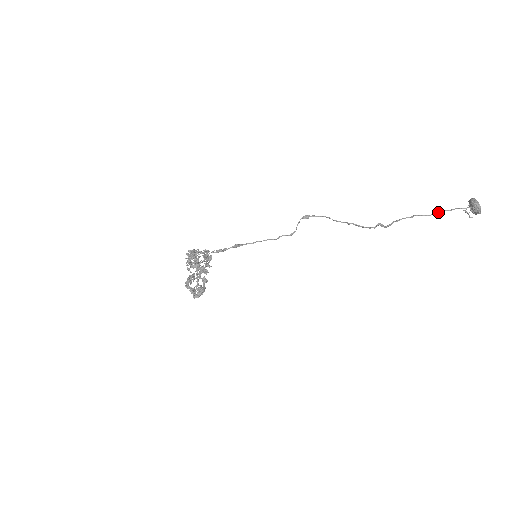
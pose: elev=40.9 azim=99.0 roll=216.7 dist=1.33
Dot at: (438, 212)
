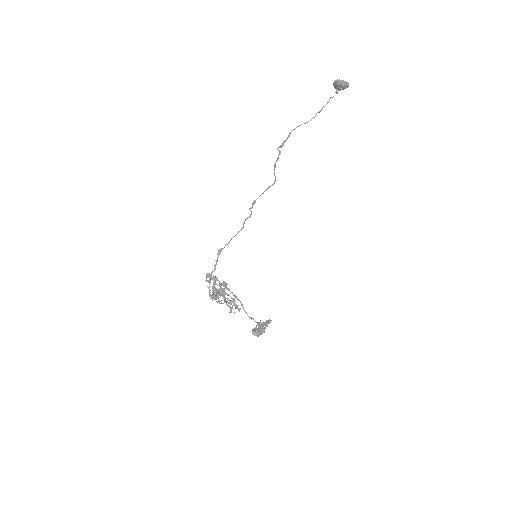
Dot at: (320, 111)
